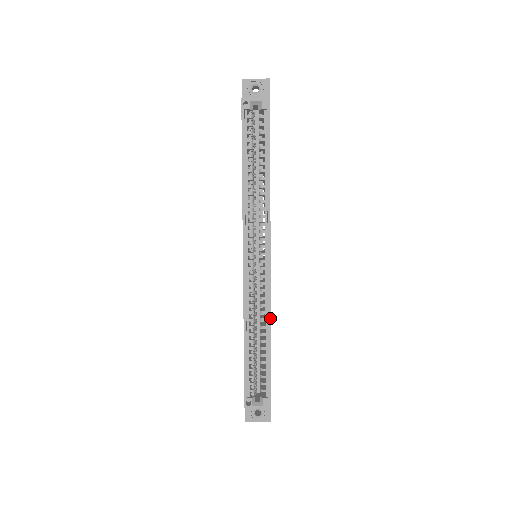
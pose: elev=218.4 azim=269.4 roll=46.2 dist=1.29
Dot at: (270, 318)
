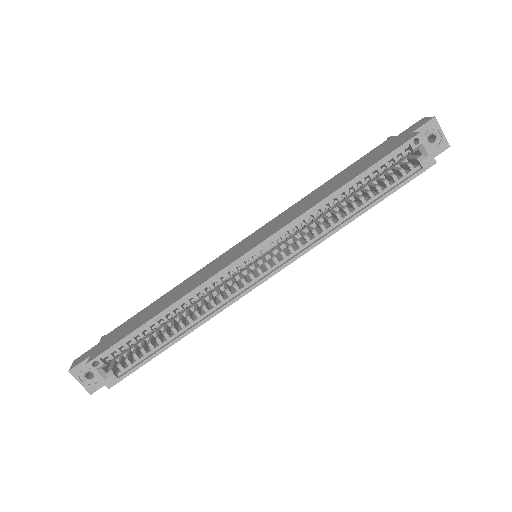
Dot at: (206, 321)
